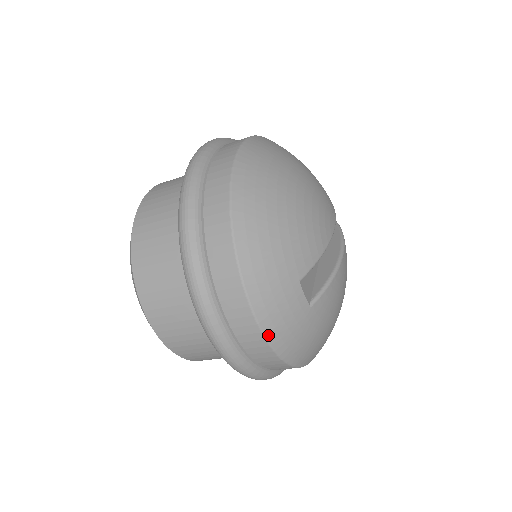
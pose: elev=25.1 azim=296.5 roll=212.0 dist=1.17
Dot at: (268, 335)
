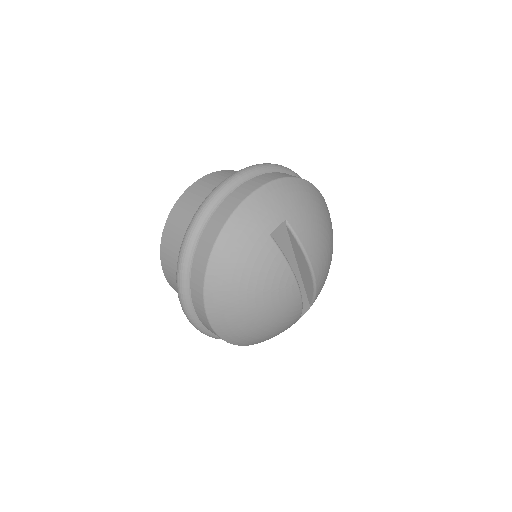
Dot at: occluded
